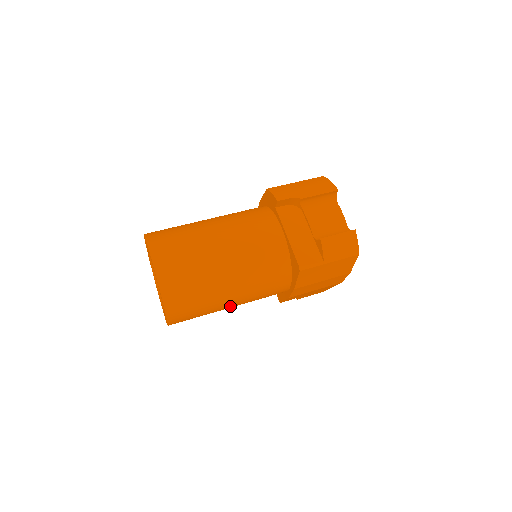
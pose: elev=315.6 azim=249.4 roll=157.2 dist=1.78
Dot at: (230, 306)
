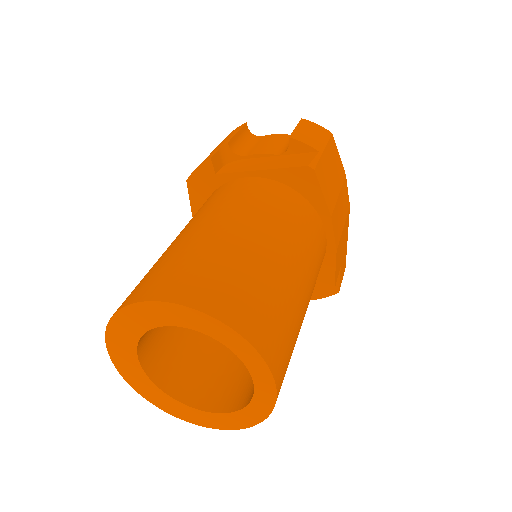
Dot at: (305, 297)
